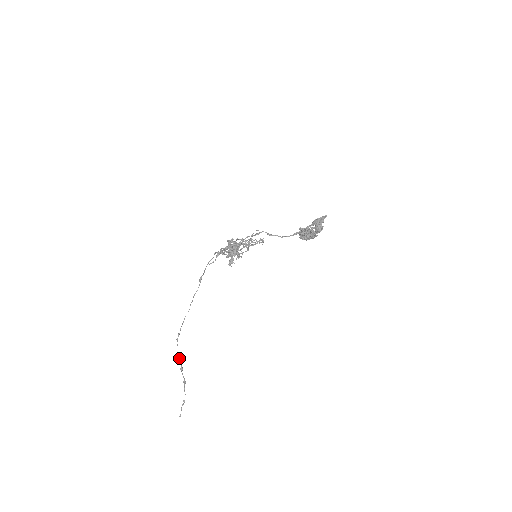
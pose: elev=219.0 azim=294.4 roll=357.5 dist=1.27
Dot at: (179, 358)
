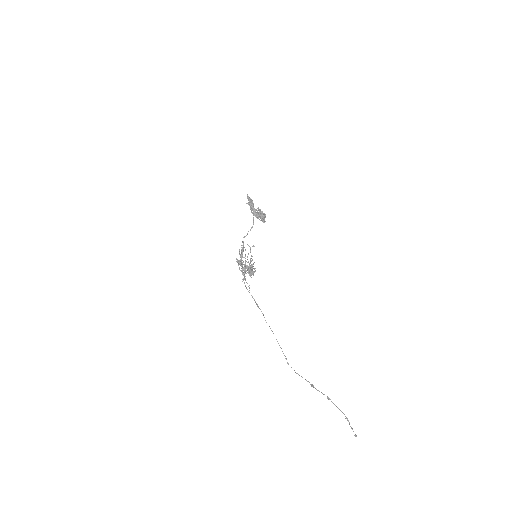
Dot at: occluded
